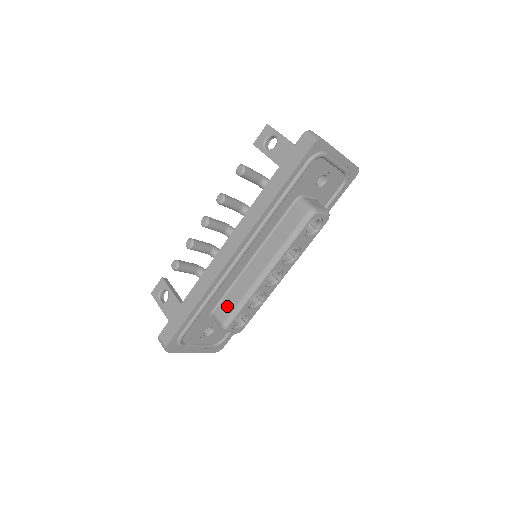
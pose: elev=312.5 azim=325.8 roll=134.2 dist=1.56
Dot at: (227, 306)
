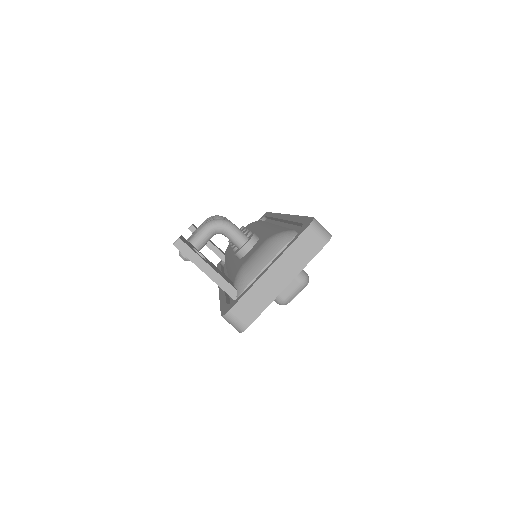
Dot at: occluded
